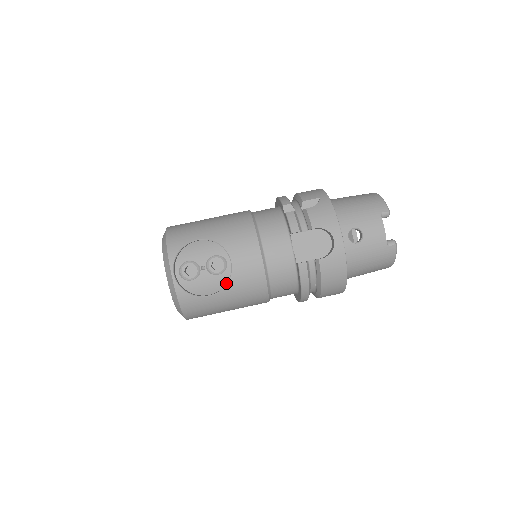
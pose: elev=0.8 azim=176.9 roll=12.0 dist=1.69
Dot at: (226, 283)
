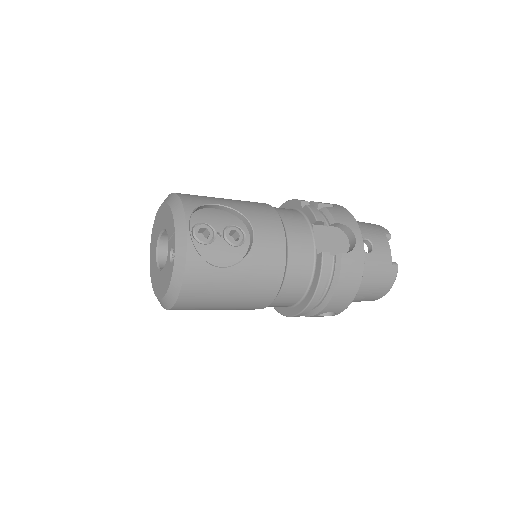
Dot at: (241, 259)
